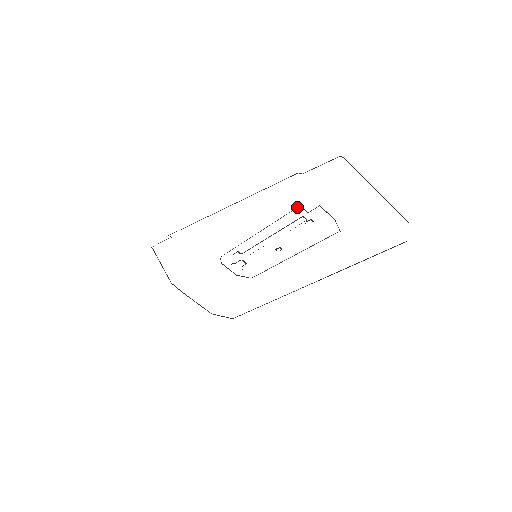
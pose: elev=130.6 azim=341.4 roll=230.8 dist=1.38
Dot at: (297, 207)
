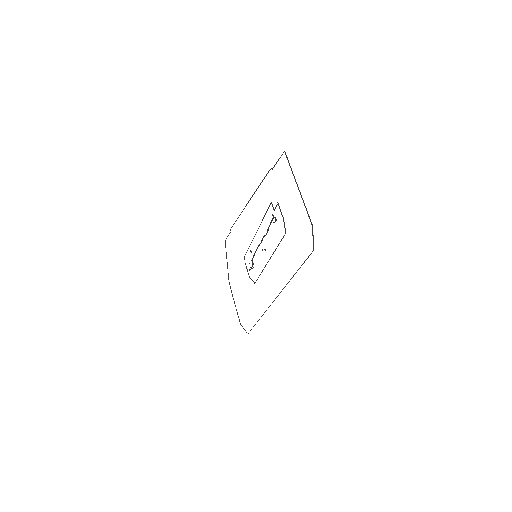
Dot at: (270, 203)
